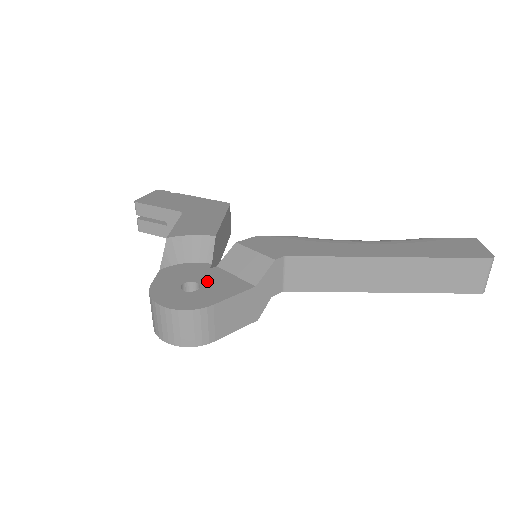
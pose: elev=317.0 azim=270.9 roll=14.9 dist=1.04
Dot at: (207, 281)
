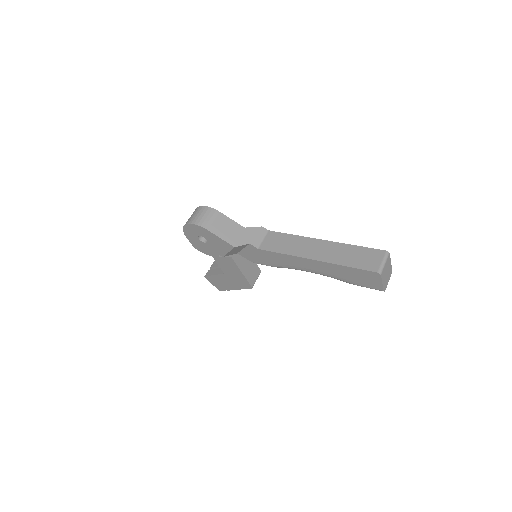
Dot at: occluded
